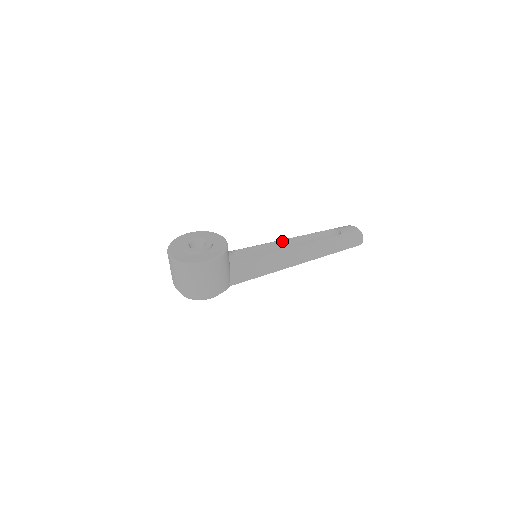
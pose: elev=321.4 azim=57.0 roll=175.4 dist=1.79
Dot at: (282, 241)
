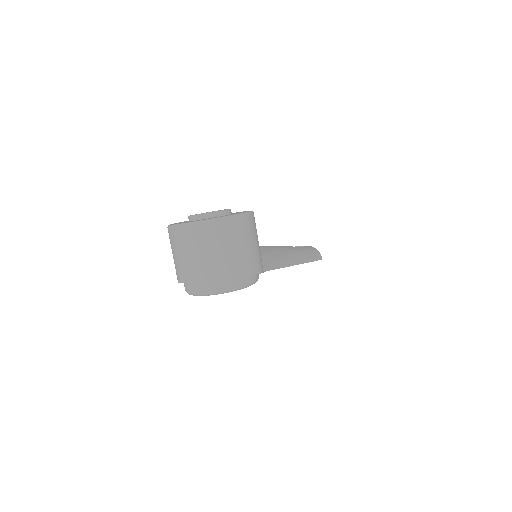
Dot at: occluded
